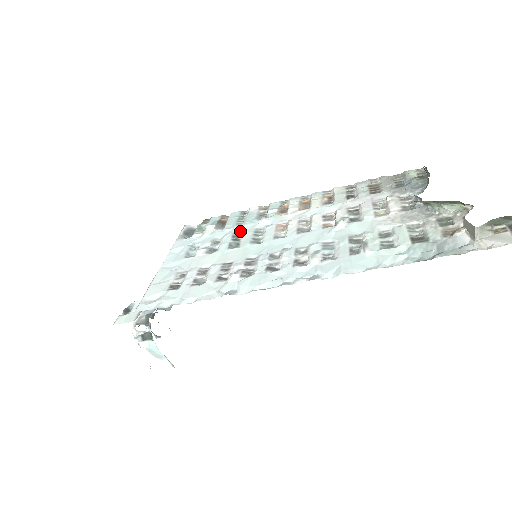
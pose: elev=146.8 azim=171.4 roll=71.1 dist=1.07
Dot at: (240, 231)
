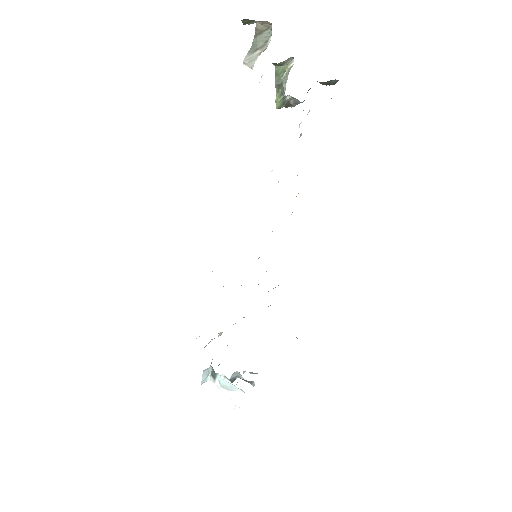
Dot at: occluded
